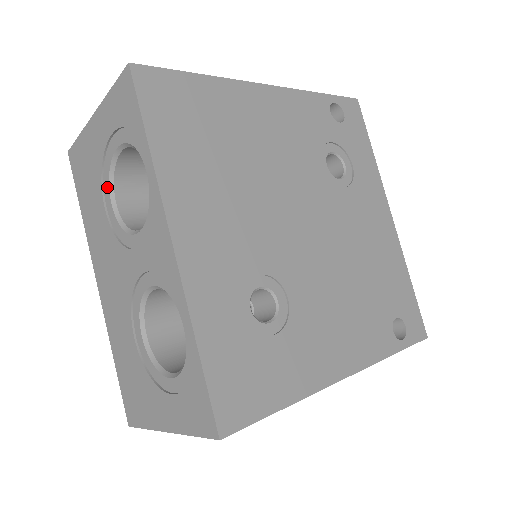
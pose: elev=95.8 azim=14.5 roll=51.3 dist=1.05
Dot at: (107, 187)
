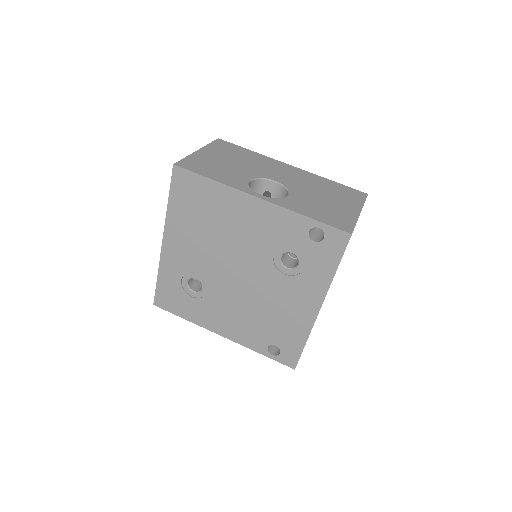
Dot at: occluded
